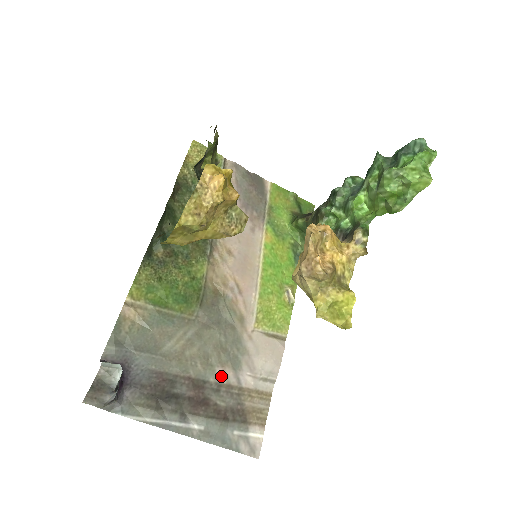
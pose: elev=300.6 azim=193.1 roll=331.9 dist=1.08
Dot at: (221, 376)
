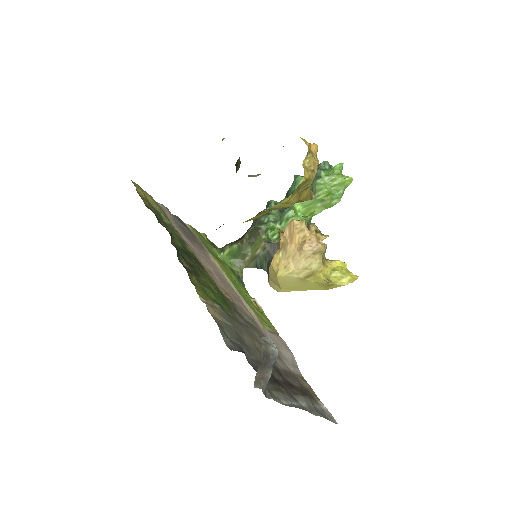
Dot at: (280, 364)
